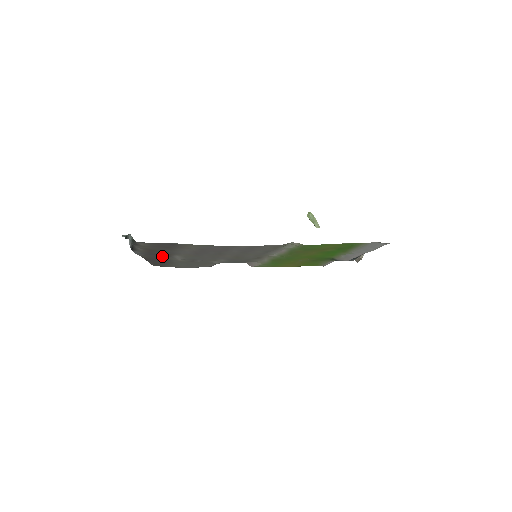
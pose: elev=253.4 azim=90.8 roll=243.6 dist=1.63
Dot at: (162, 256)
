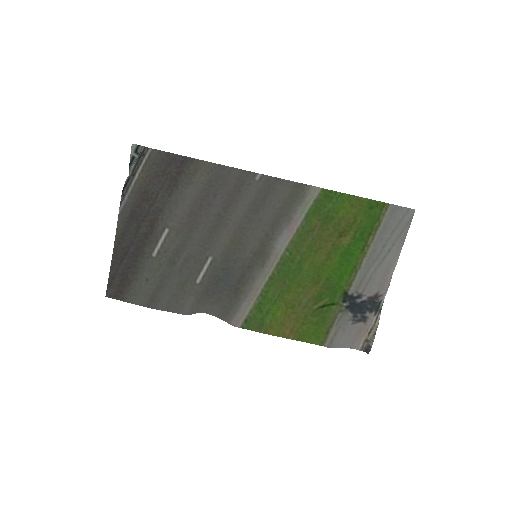
Dot at: (145, 228)
